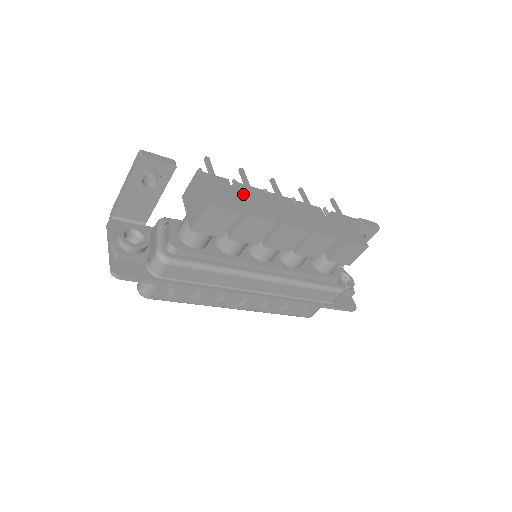
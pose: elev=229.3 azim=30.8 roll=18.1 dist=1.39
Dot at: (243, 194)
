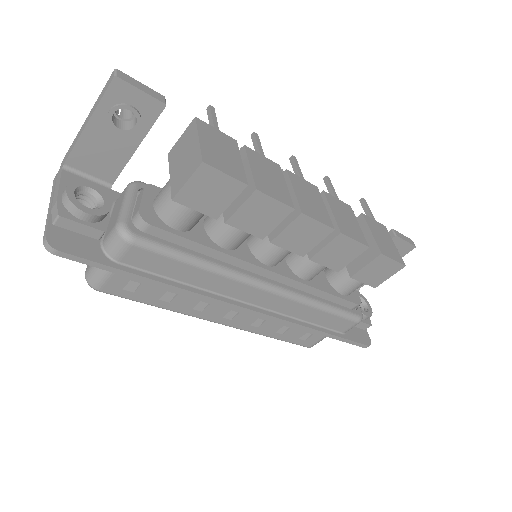
Dot at: (254, 163)
